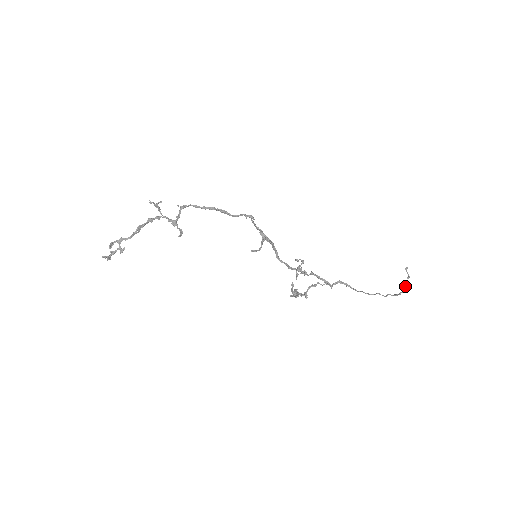
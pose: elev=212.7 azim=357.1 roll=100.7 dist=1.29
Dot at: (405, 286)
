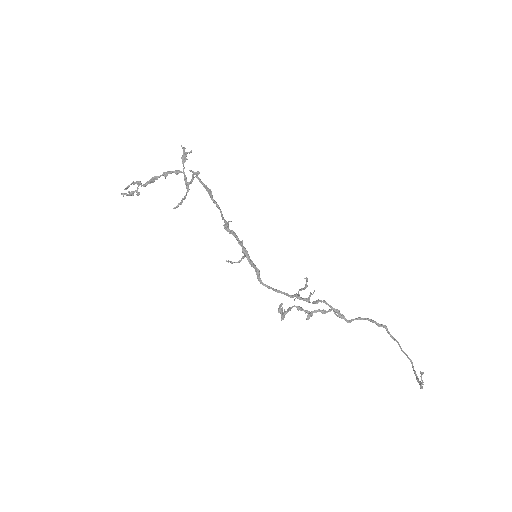
Dot at: (420, 386)
